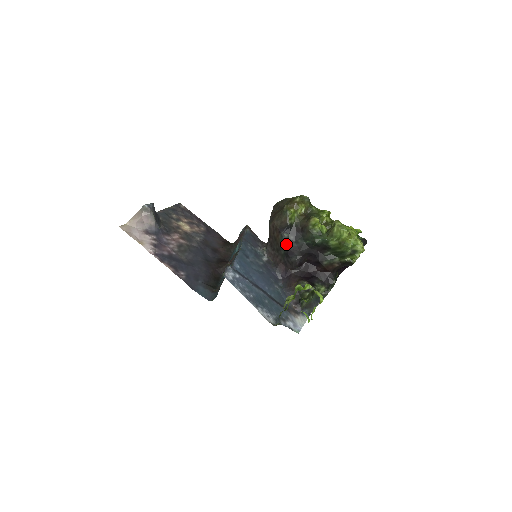
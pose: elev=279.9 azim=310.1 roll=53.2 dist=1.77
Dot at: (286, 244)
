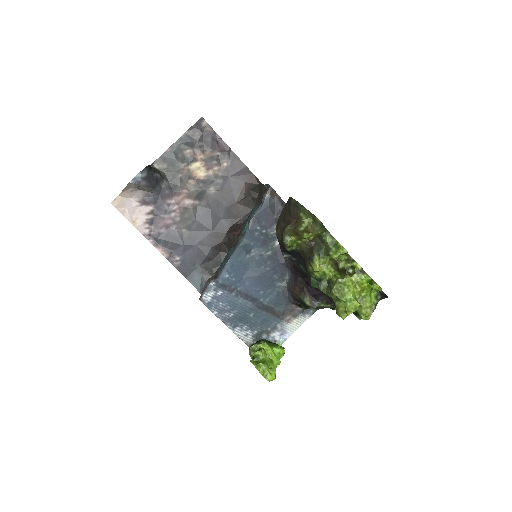
Dot at: occluded
